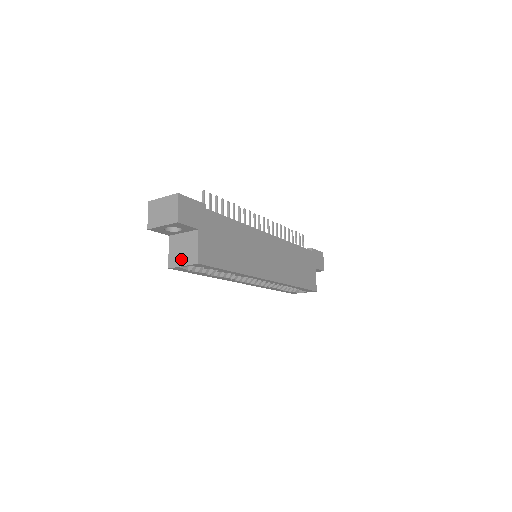
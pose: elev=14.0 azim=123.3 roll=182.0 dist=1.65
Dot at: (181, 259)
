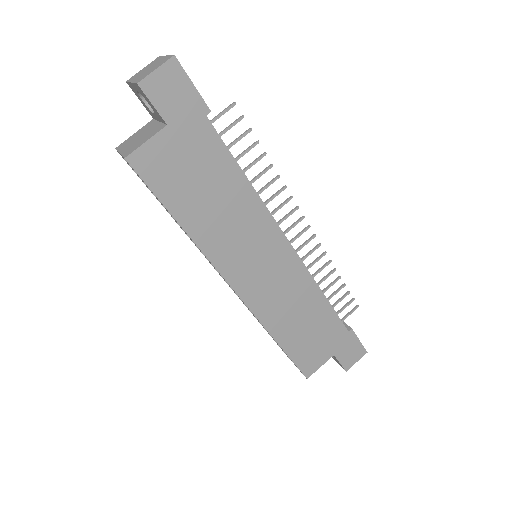
Dot at: (127, 145)
